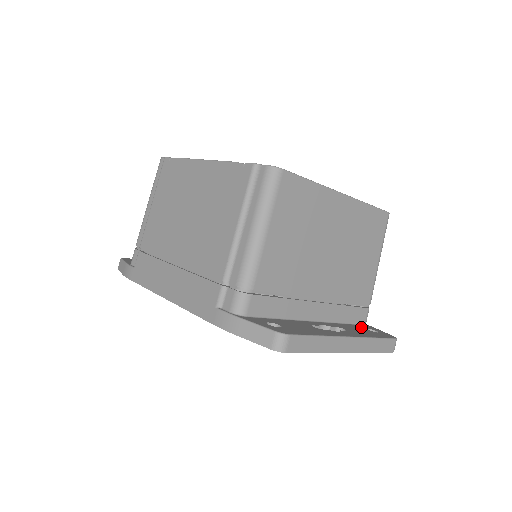
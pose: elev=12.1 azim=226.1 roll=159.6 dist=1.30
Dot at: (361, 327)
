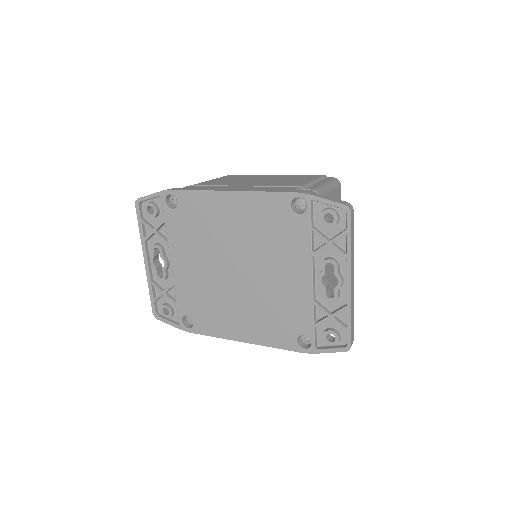
Dot at: occluded
